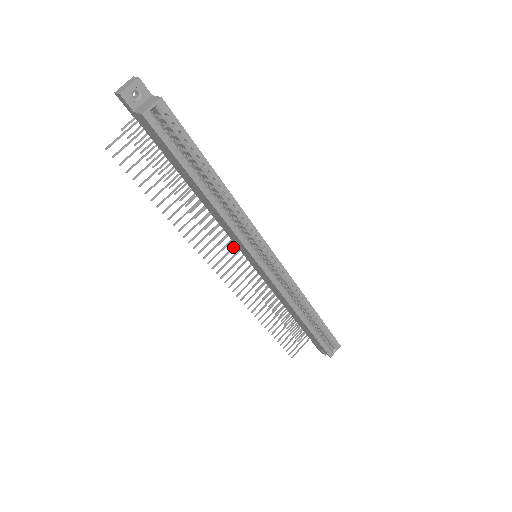
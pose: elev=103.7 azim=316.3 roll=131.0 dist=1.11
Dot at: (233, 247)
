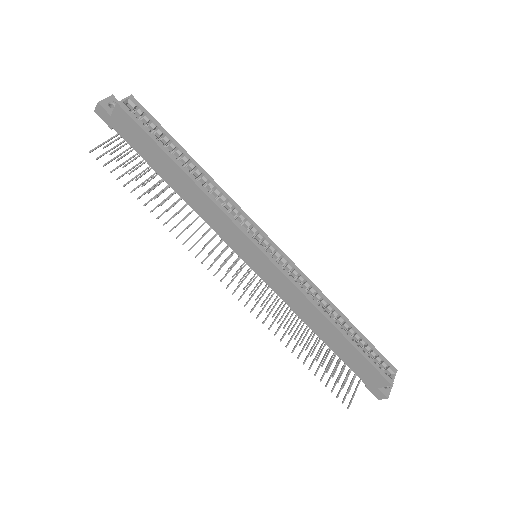
Dot at: occluded
